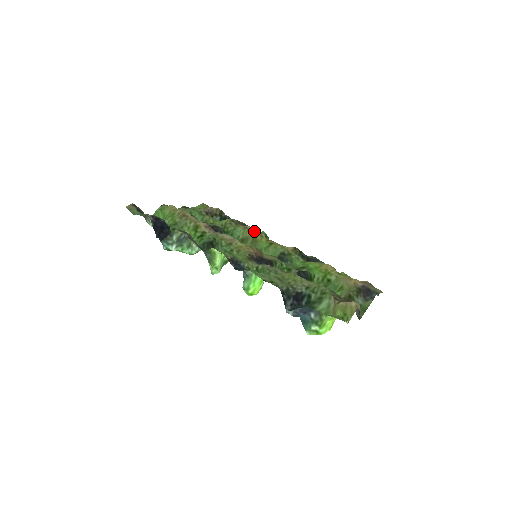
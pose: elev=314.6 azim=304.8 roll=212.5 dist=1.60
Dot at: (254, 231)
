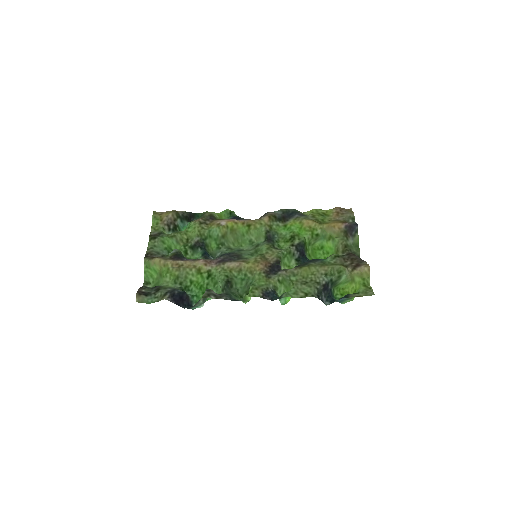
Dot at: (228, 224)
